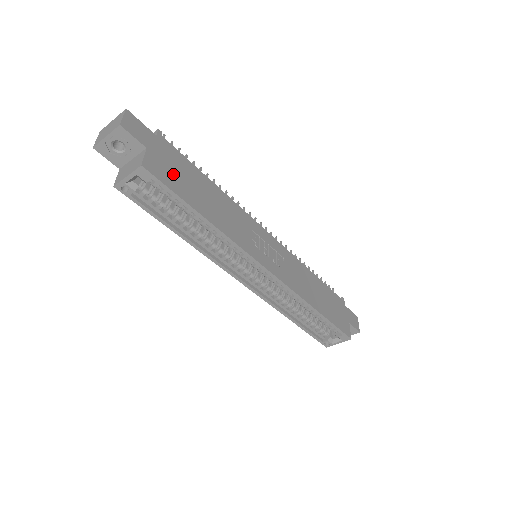
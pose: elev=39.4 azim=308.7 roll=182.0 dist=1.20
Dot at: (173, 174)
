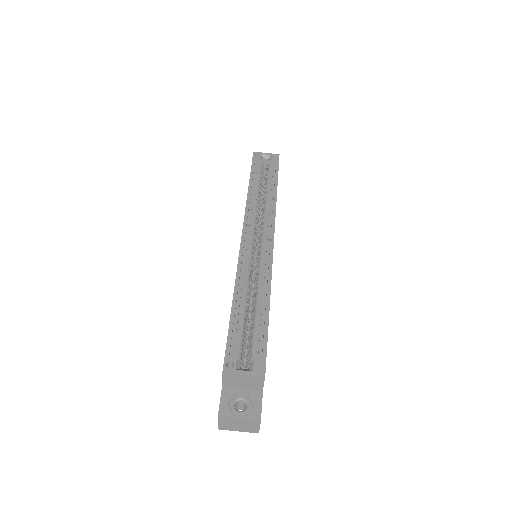
Dot at: occluded
